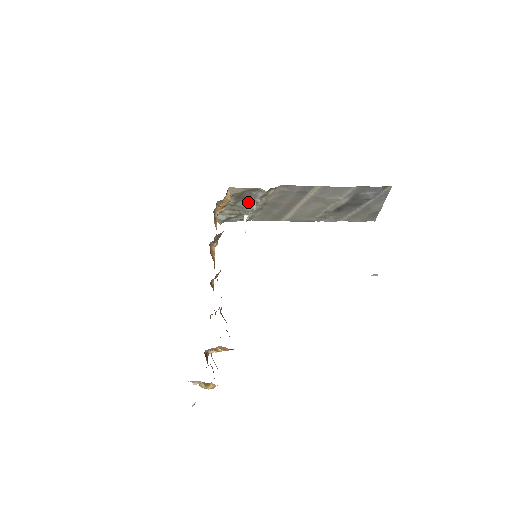
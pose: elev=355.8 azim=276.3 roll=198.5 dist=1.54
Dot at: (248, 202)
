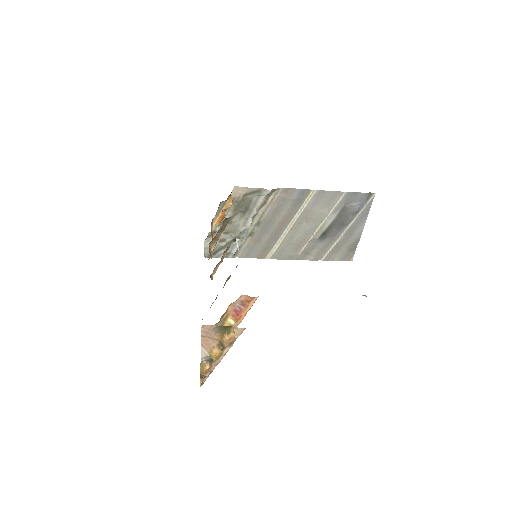
Dot at: (245, 215)
